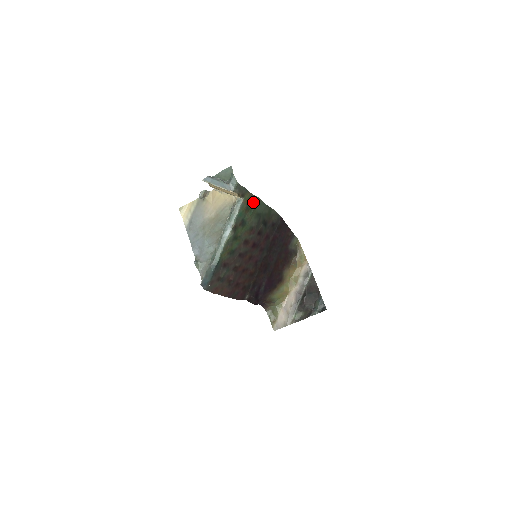
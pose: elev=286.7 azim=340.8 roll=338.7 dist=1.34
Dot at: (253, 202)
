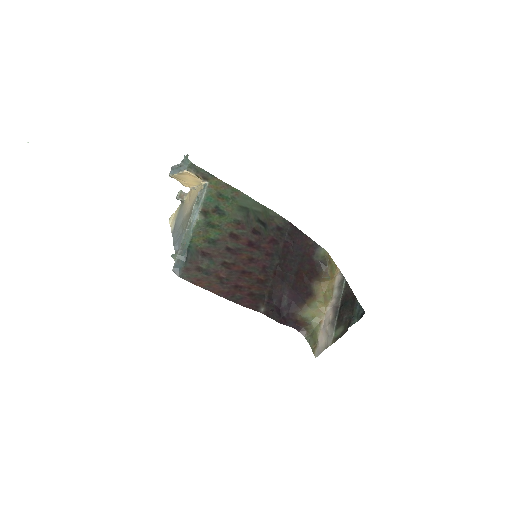
Dot at: (229, 192)
